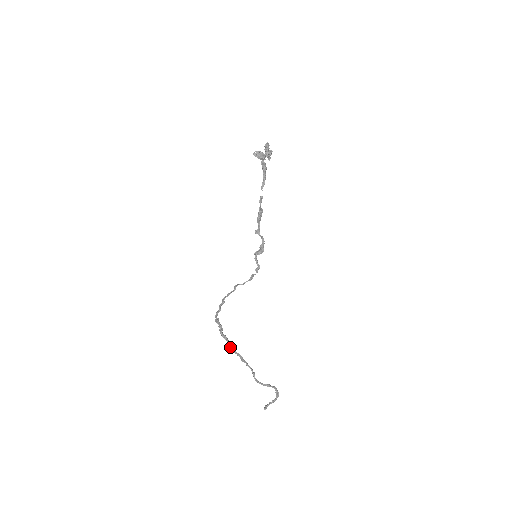
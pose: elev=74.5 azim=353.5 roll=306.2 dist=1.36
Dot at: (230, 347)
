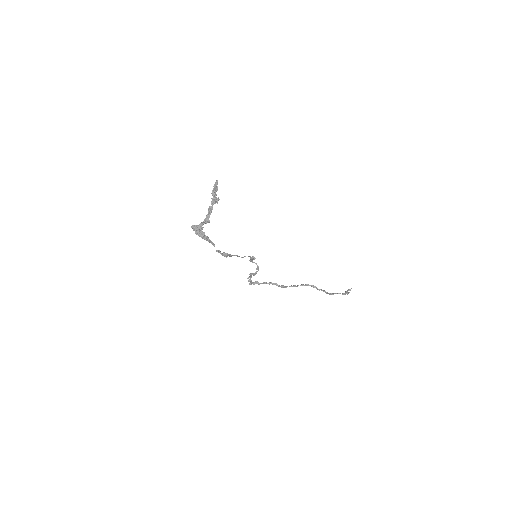
Dot at: occluded
